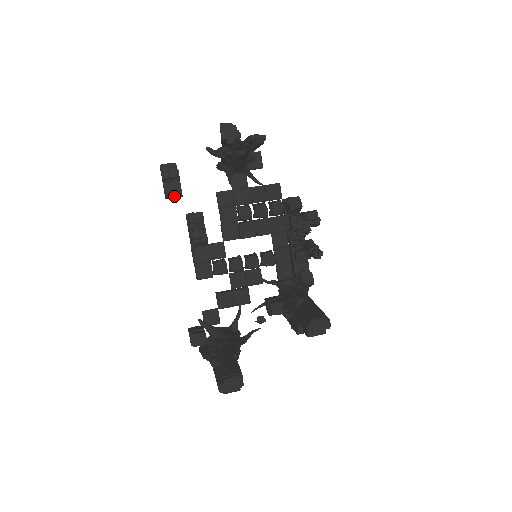
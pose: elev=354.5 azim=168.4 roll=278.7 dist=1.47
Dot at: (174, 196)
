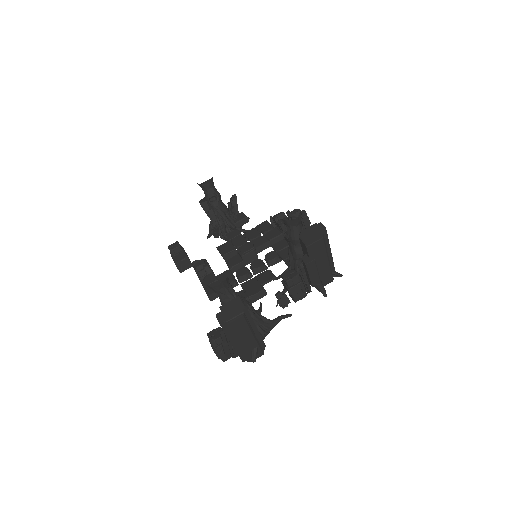
Dot at: (181, 260)
